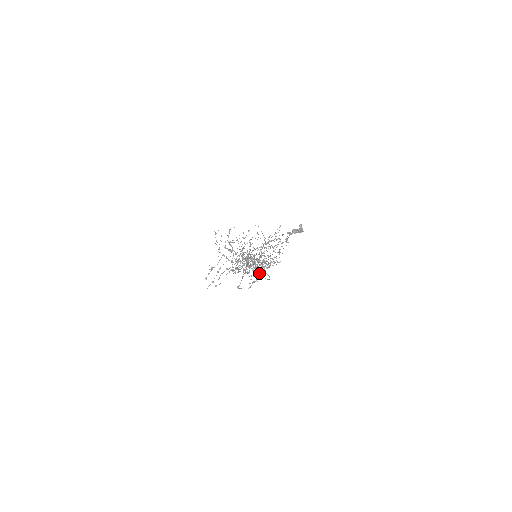
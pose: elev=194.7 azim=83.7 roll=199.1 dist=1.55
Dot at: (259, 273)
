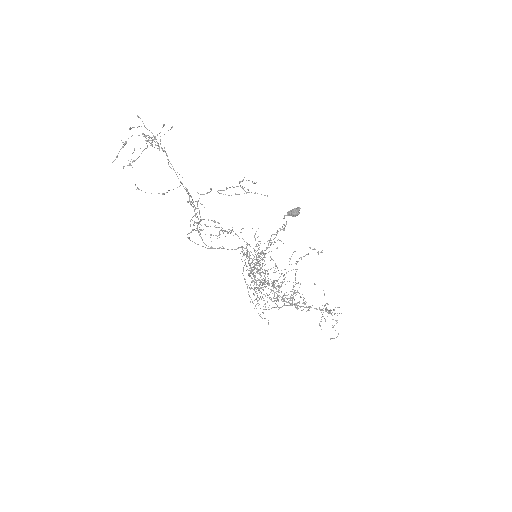
Dot at: occluded
